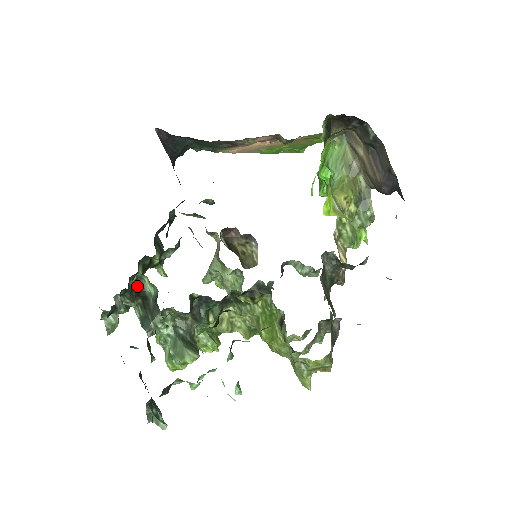
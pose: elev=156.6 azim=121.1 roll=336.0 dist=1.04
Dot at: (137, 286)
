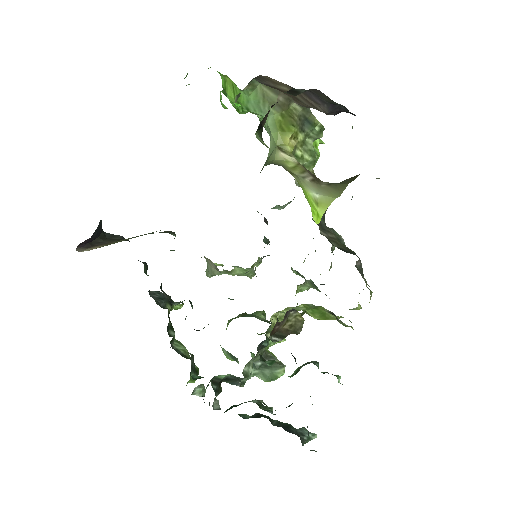
Dot at: (215, 383)
